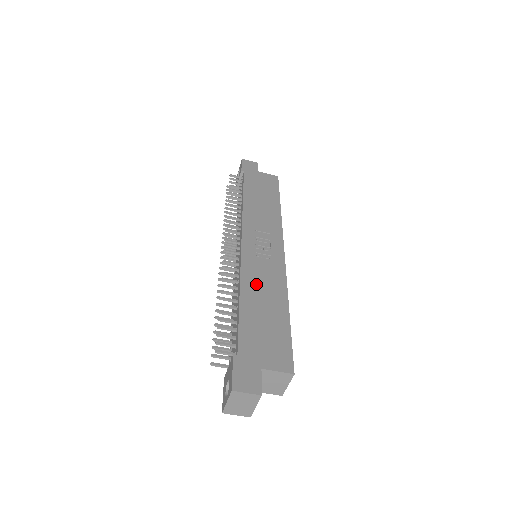
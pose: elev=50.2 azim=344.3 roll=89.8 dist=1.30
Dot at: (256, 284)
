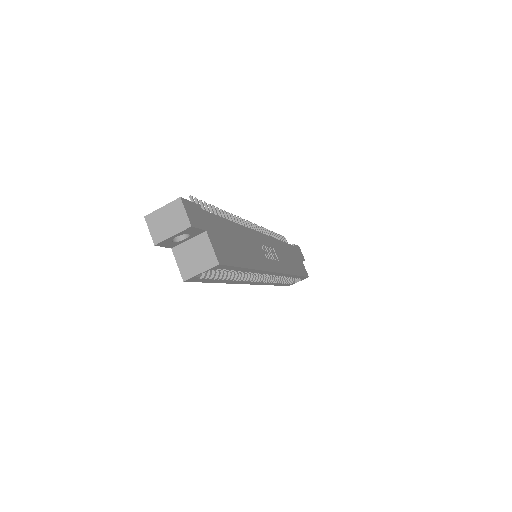
Dot at: (248, 240)
